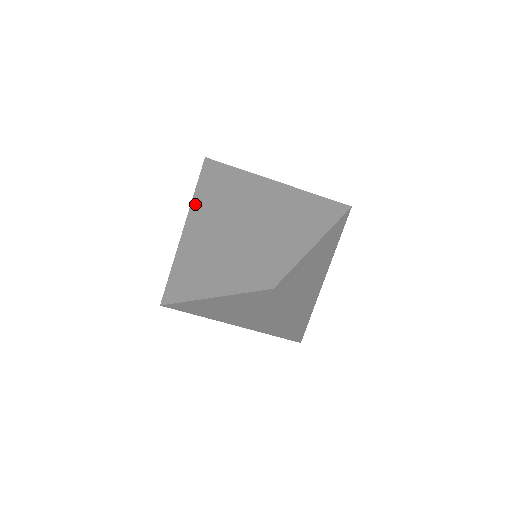
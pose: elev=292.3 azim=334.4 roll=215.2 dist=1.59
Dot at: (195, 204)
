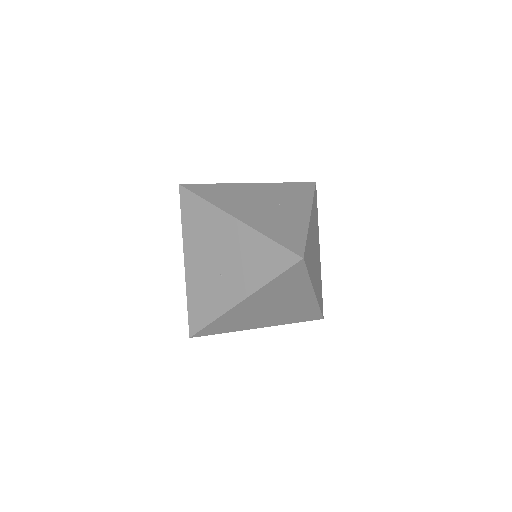
Dot at: (187, 229)
